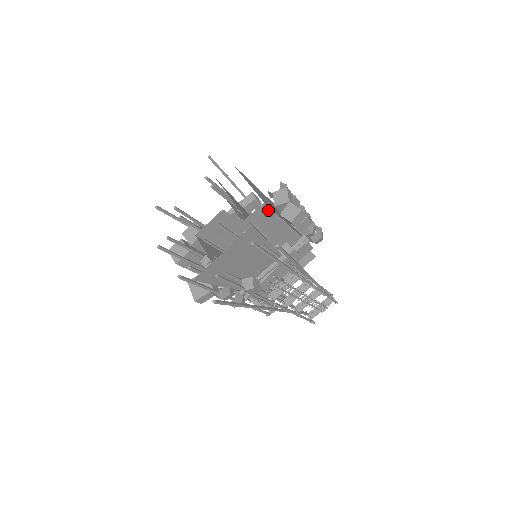
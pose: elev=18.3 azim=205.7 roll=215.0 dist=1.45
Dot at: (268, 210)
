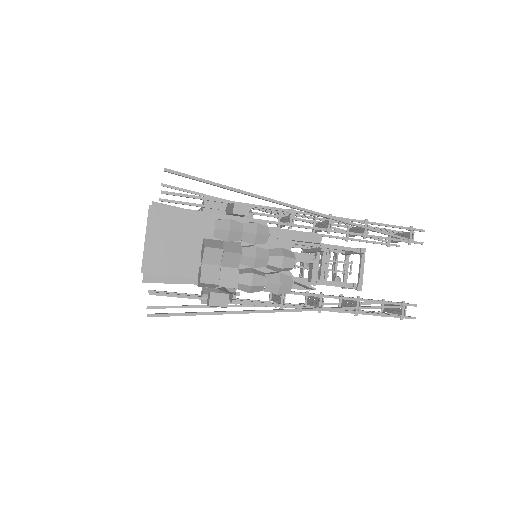
Dot at: (158, 274)
